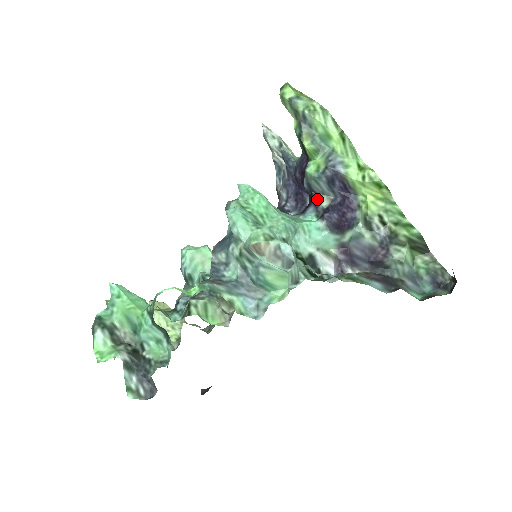
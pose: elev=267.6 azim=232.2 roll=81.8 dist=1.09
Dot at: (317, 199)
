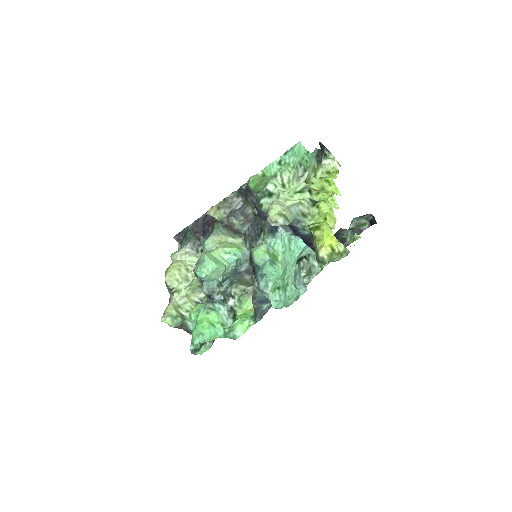
Dot at: occluded
